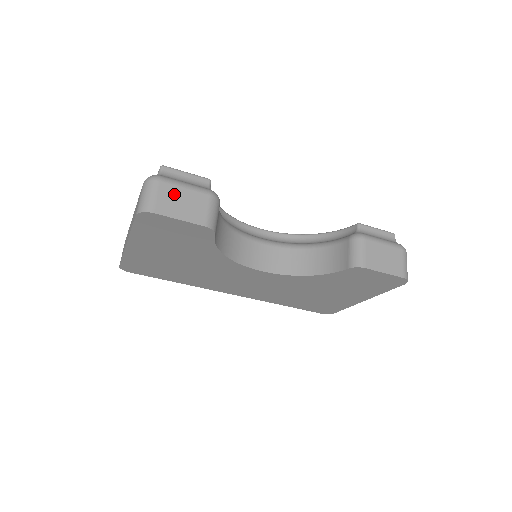
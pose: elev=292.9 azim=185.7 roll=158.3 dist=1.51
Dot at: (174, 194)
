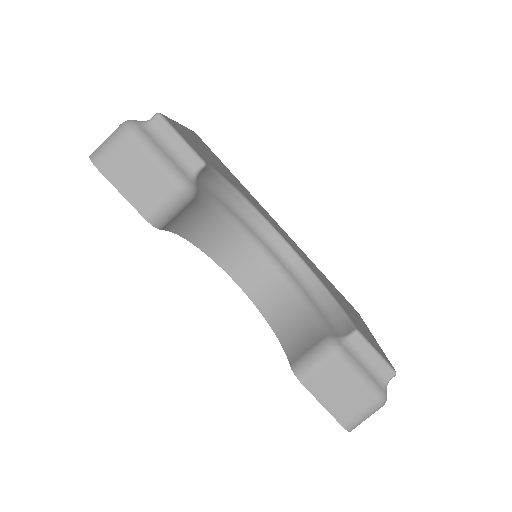
Dot at: (135, 161)
